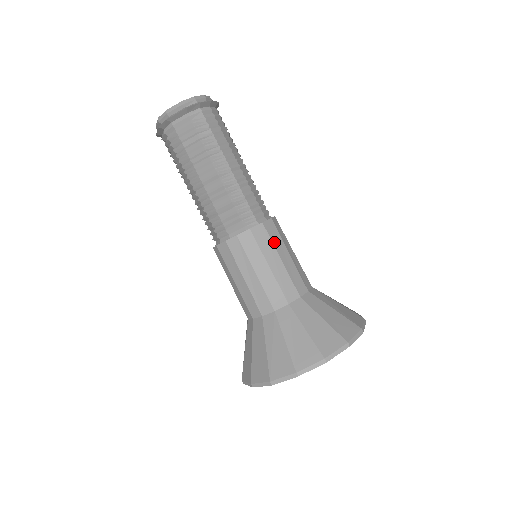
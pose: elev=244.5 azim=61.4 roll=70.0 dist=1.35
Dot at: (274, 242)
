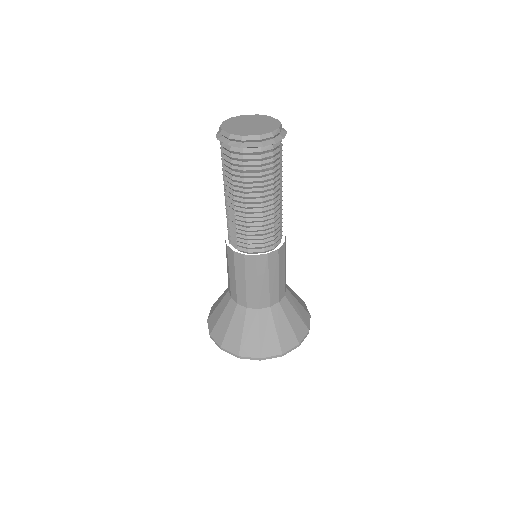
Dot at: (279, 263)
